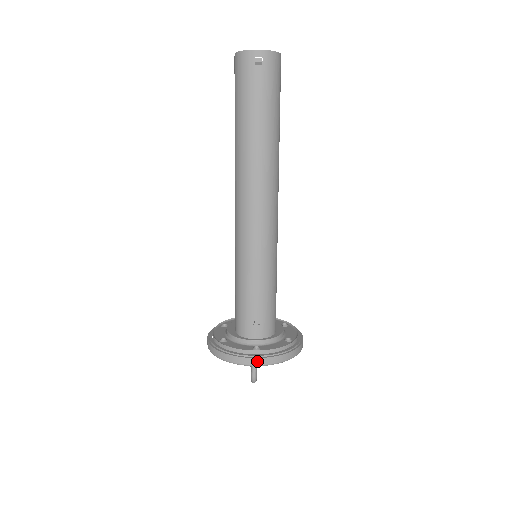
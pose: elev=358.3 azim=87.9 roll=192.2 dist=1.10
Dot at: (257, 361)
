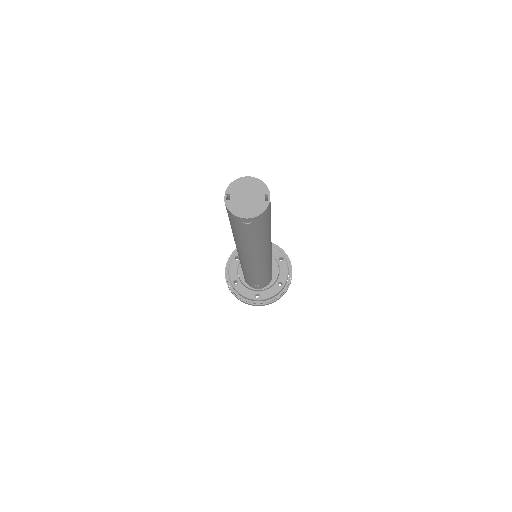
Dot at: (257, 305)
